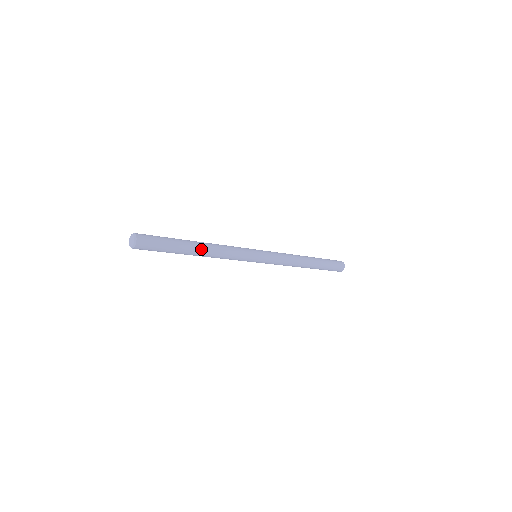
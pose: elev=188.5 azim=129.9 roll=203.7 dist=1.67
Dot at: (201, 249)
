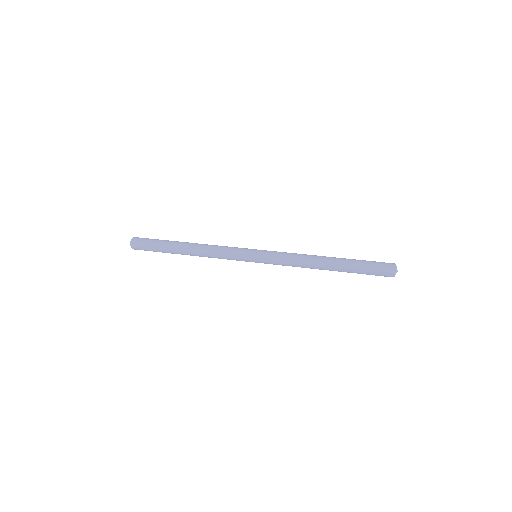
Dot at: occluded
